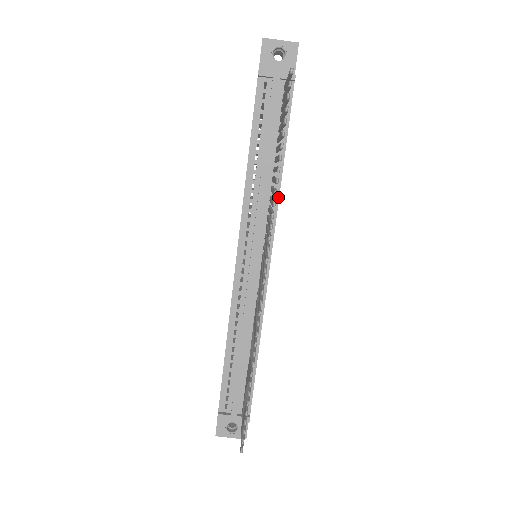
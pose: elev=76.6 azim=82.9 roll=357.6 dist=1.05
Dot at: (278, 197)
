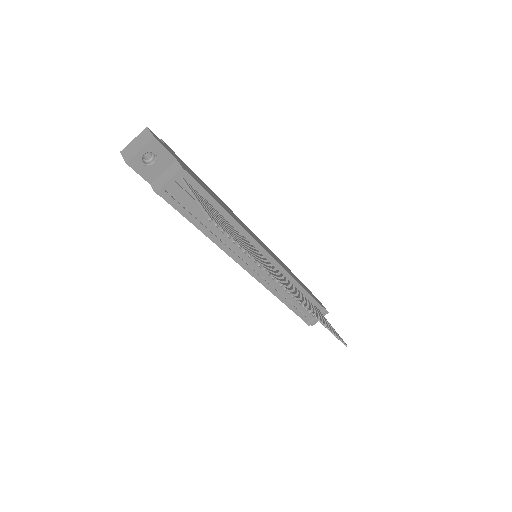
Dot at: (242, 229)
